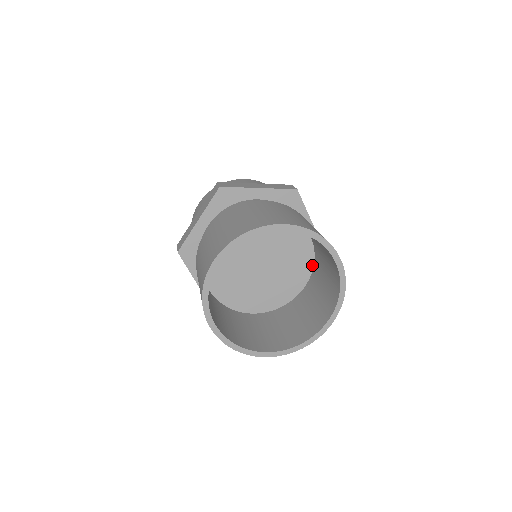
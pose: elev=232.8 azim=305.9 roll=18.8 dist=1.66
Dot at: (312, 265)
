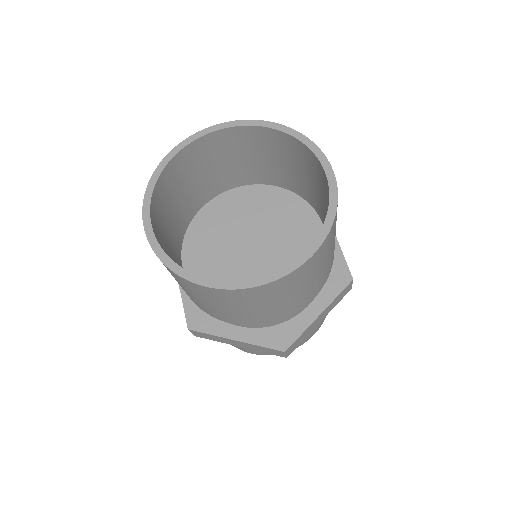
Dot at: (304, 202)
